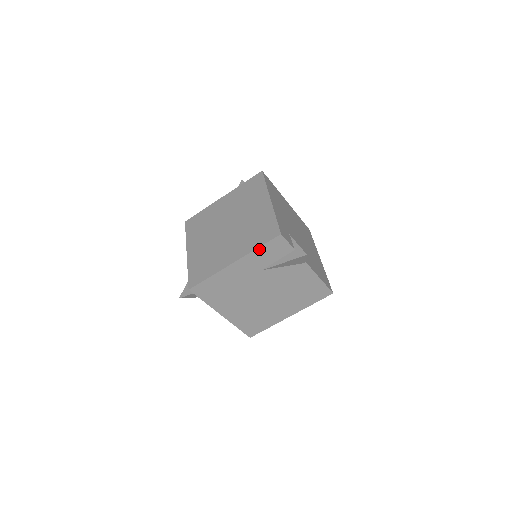
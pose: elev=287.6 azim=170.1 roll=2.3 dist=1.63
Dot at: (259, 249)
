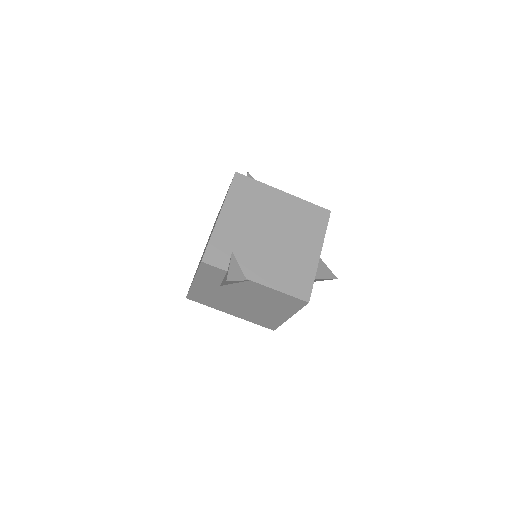
Dot at: (199, 272)
